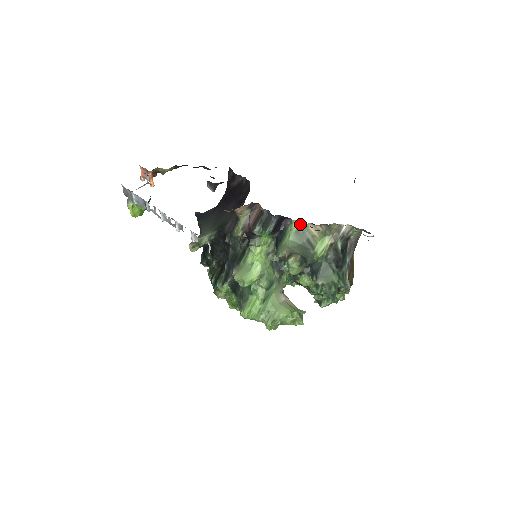
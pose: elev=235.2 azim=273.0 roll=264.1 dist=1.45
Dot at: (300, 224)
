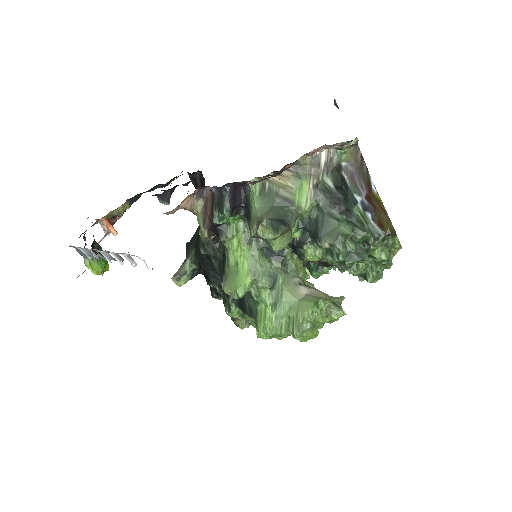
Dot at: occluded
